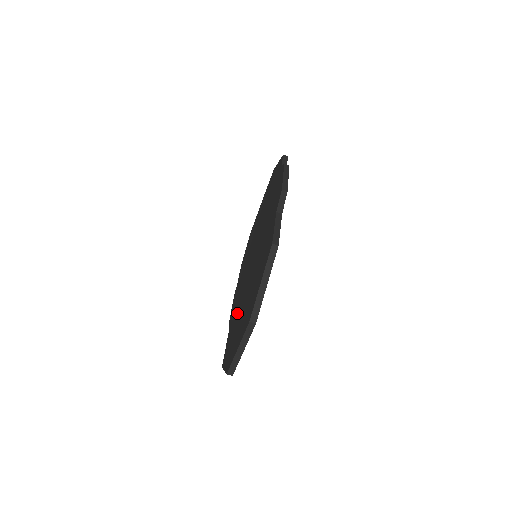
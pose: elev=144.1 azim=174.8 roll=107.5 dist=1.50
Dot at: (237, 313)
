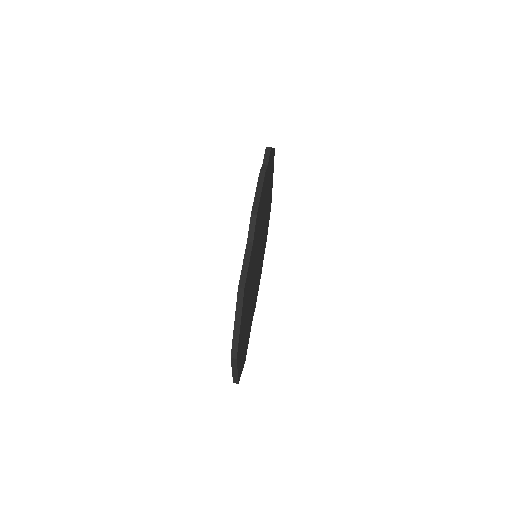
Dot at: occluded
